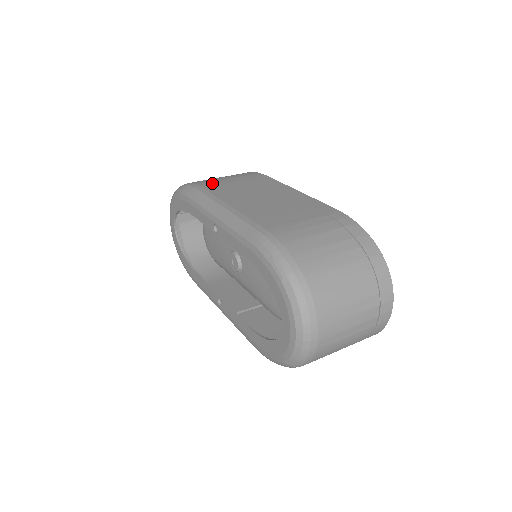
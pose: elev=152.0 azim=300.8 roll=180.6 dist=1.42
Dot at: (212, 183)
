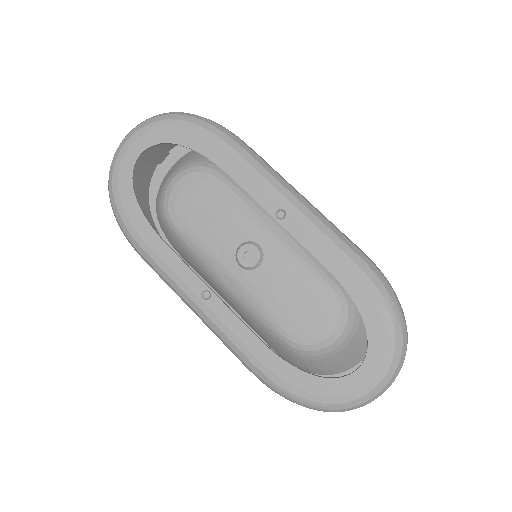
Dot at: occluded
